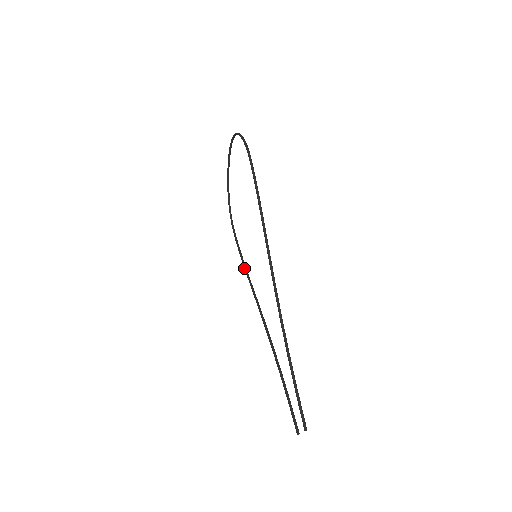
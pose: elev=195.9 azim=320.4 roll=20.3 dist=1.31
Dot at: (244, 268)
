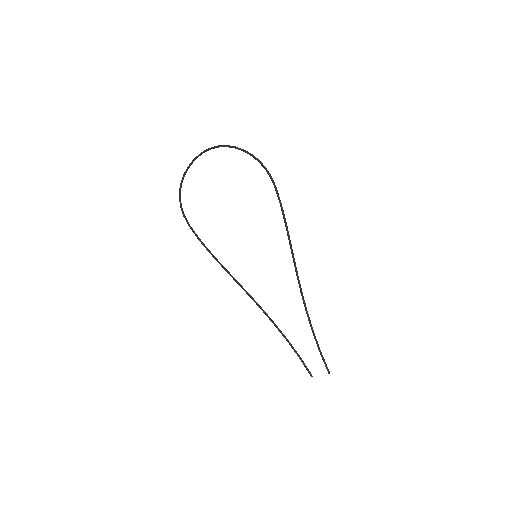
Dot at: (216, 260)
